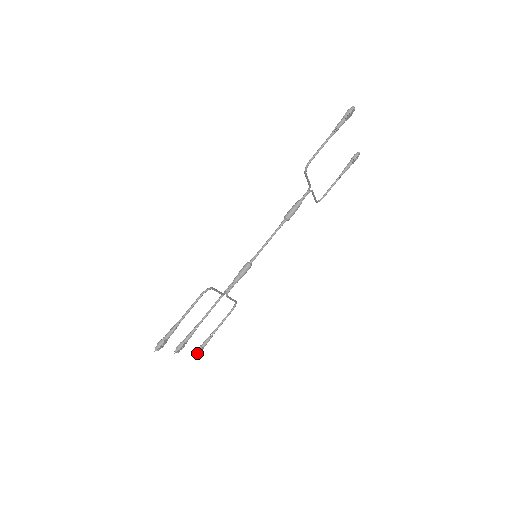
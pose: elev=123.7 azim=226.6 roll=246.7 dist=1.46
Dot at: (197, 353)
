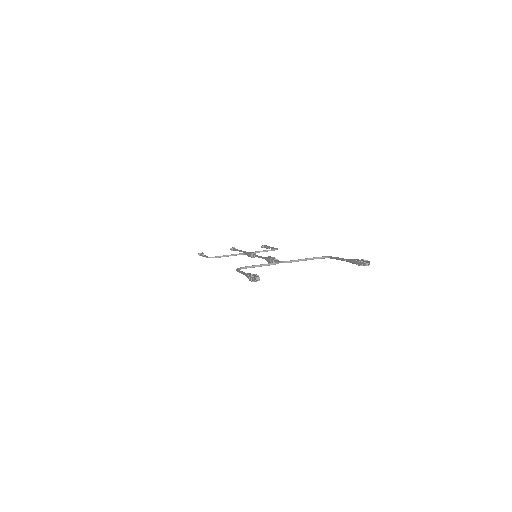
Dot at: occluded
